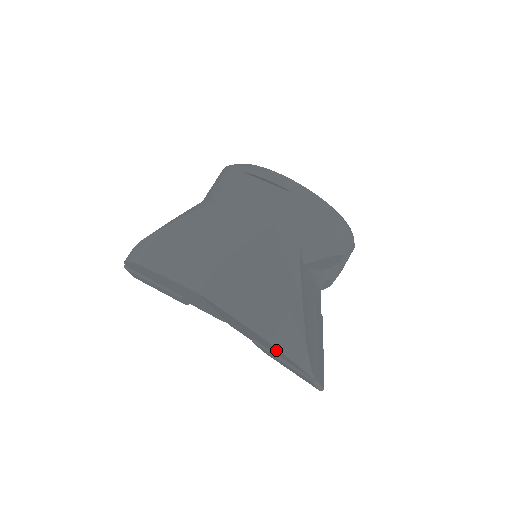
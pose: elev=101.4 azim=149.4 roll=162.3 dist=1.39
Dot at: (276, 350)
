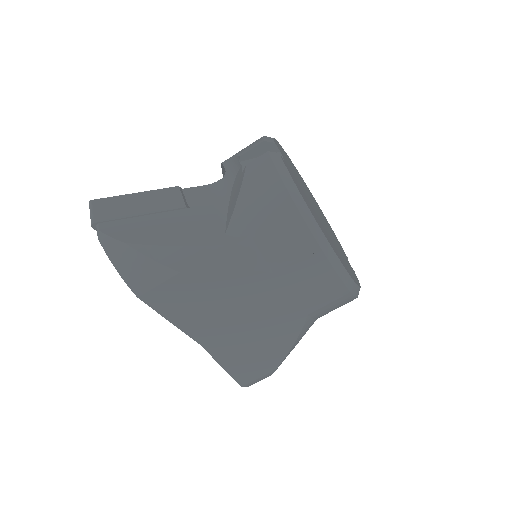
Dot at: occluded
